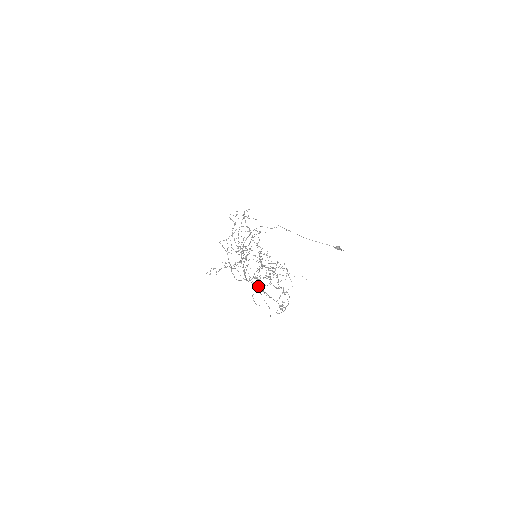
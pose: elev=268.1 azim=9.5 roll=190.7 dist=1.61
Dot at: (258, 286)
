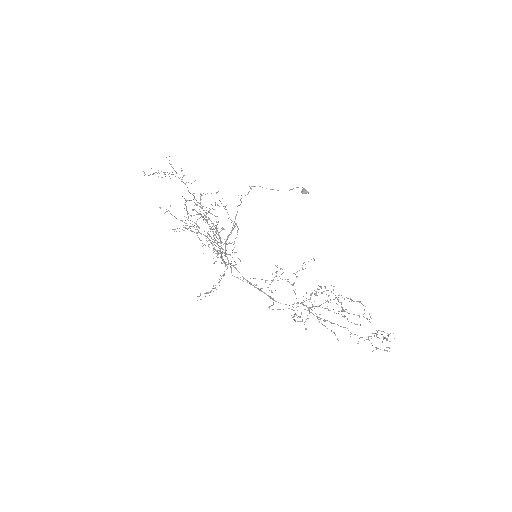
Dot at: occluded
